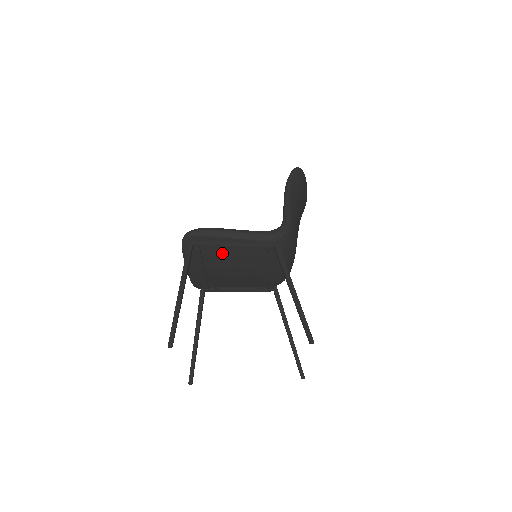
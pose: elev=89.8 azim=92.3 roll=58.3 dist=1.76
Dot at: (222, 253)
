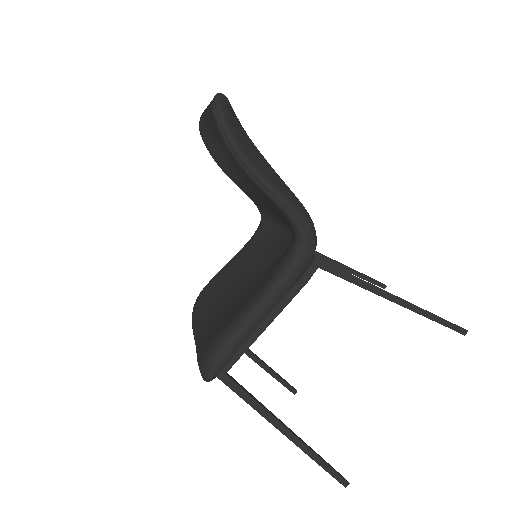
Dot at: occluded
